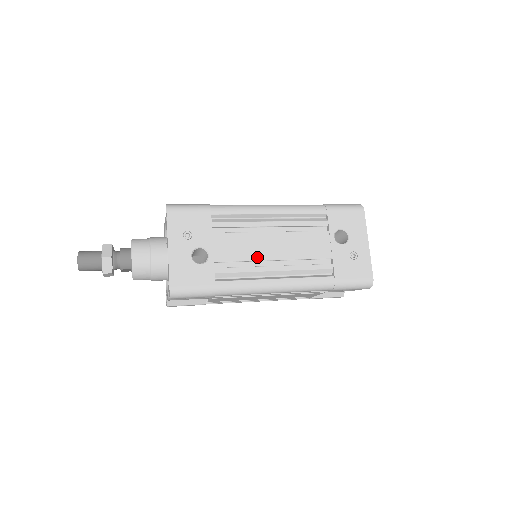
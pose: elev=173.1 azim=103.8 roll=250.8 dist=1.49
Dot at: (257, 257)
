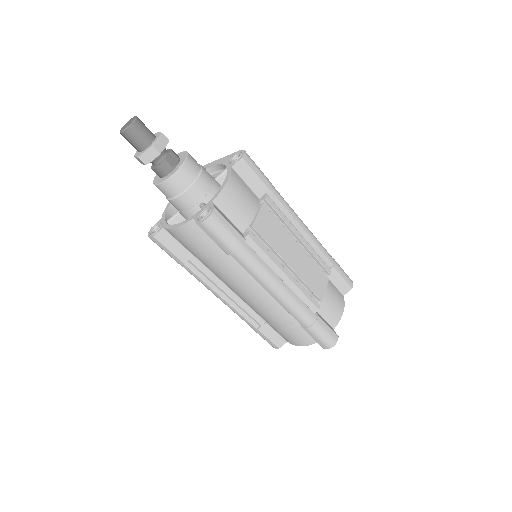
Dot at: occluded
